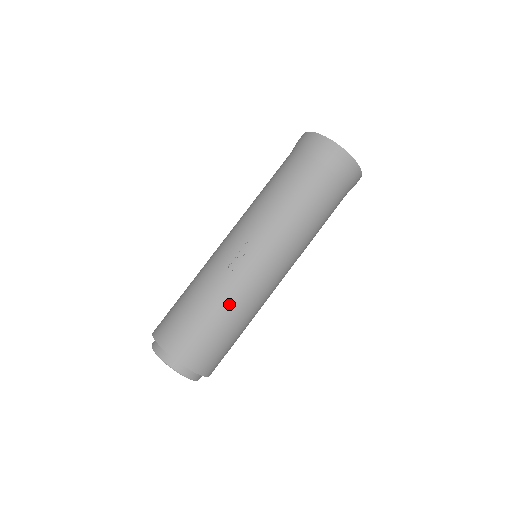
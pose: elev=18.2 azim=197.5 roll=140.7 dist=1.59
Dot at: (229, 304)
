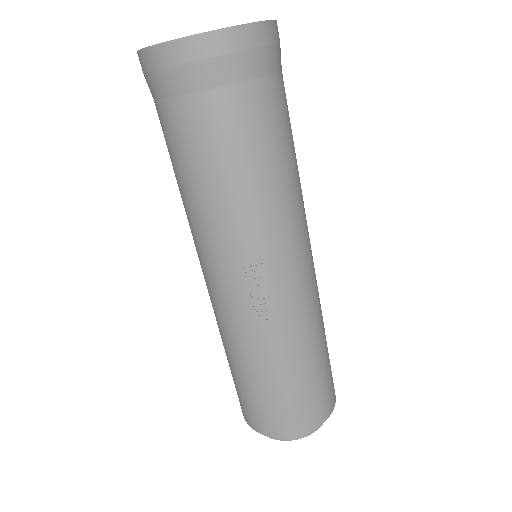
Dot at: (299, 347)
